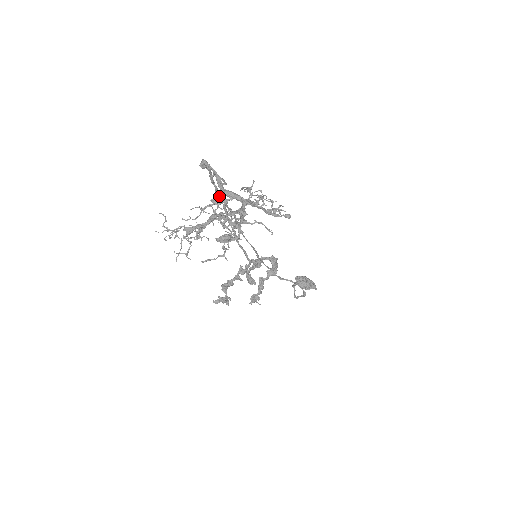
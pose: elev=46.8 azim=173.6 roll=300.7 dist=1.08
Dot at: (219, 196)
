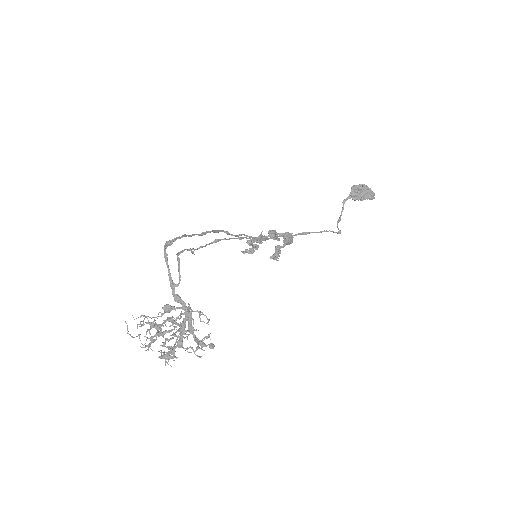
Dot at: (204, 234)
